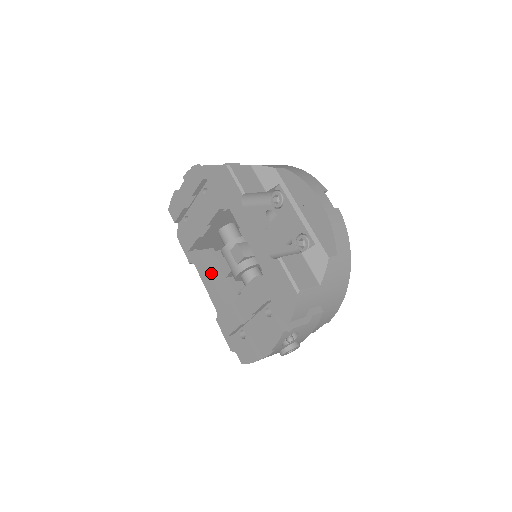
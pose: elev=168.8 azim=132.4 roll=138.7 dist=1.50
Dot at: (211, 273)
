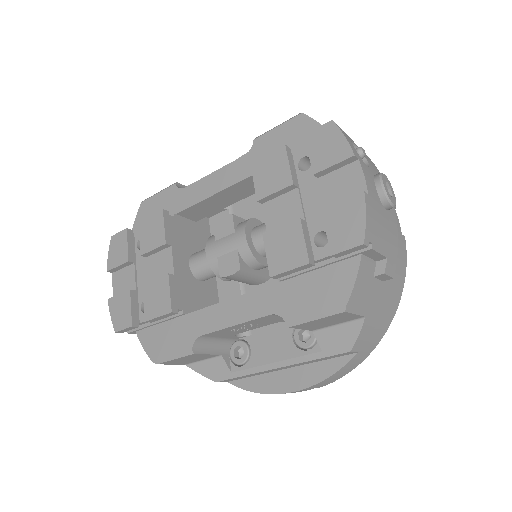
Dot at: (223, 303)
